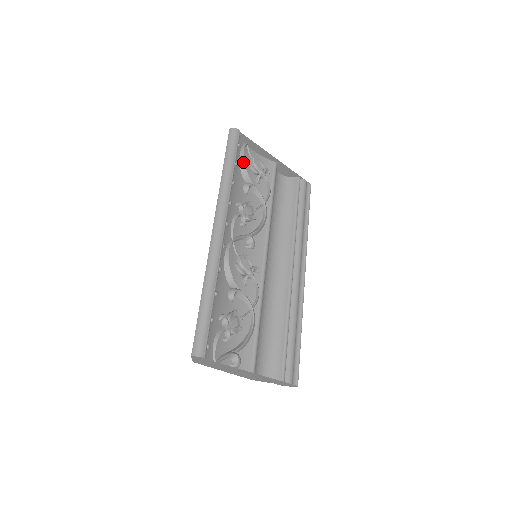
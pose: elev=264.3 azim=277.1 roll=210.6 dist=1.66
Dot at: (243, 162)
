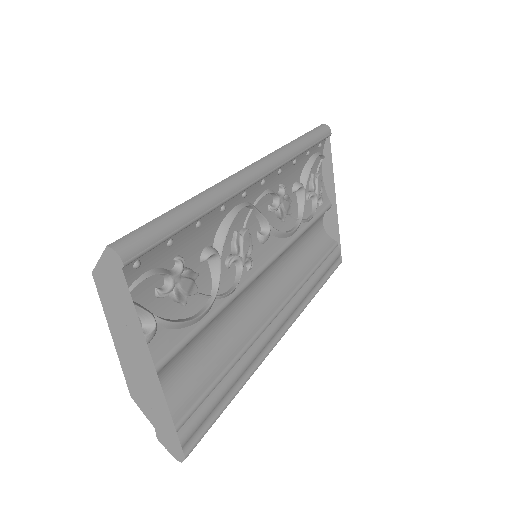
Dot at: (313, 161)
